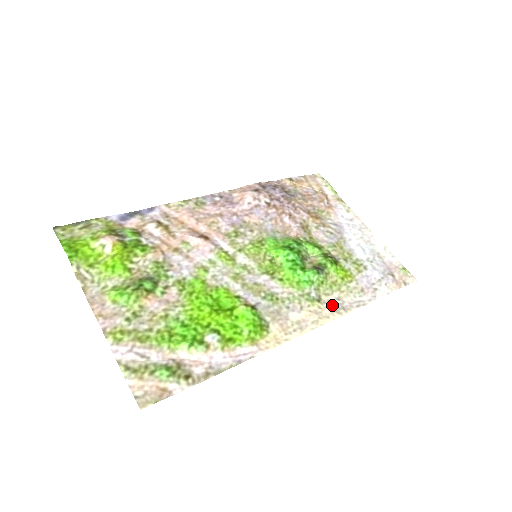
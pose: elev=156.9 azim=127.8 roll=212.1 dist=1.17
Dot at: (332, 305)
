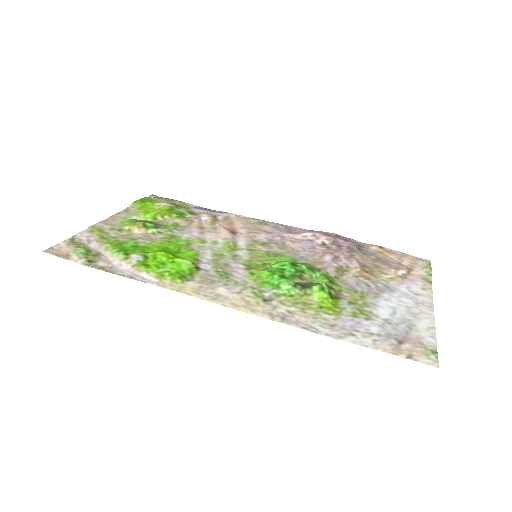
Dot at: (274, 310)
